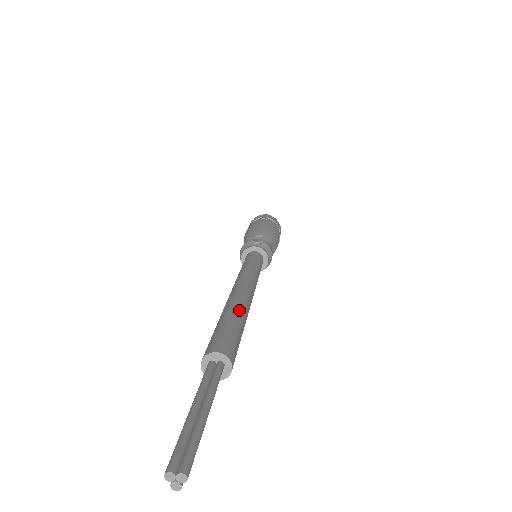
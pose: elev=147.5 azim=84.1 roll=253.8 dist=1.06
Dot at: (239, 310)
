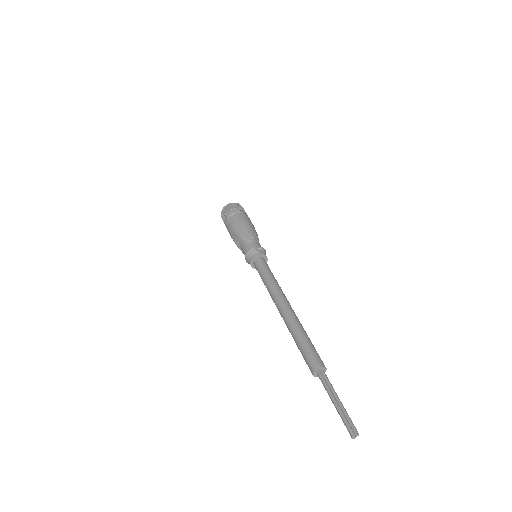
Dot at: (303, 328)
